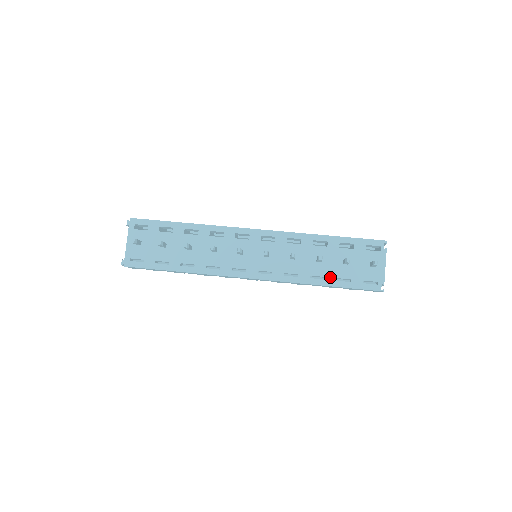
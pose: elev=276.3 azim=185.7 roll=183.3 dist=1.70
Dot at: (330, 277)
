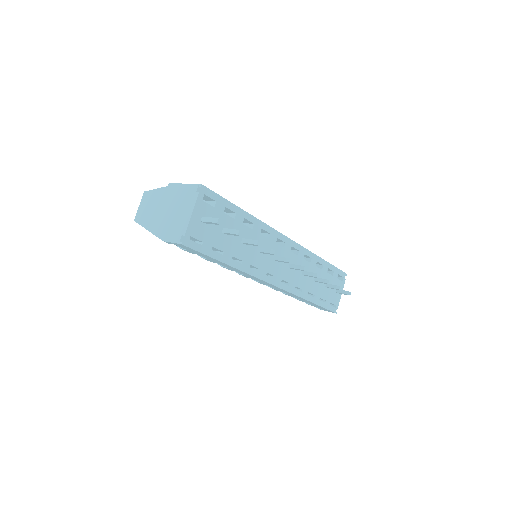
Dot at: (317, 296)
